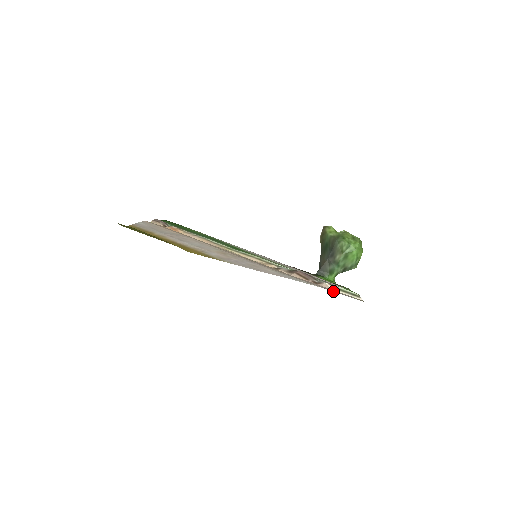
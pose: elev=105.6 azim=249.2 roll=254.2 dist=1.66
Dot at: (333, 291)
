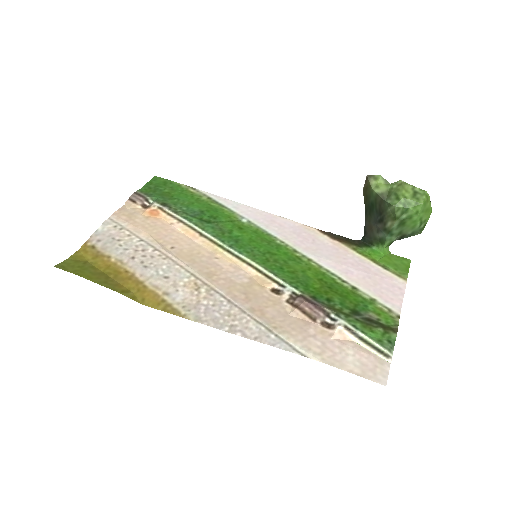
Dot at: (338, 366)
